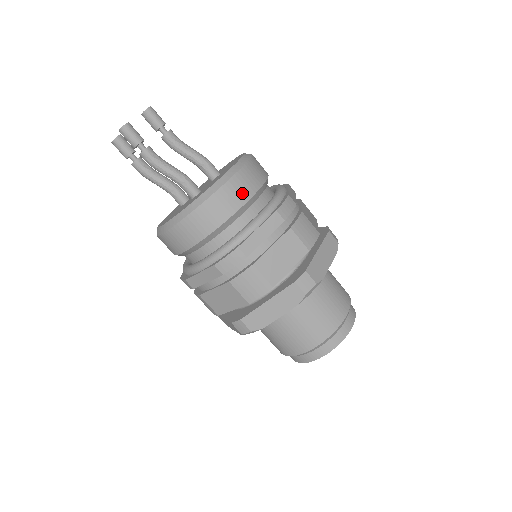
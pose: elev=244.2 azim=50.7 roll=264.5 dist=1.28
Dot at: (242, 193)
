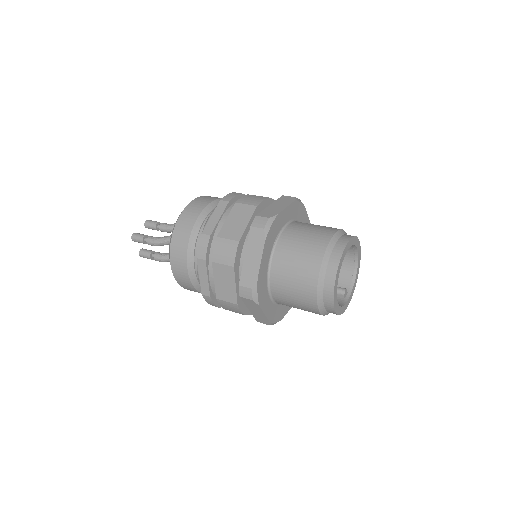
Dot at: (197, 209)
